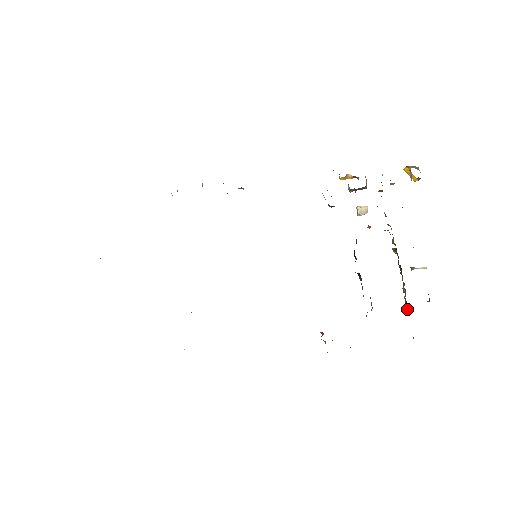
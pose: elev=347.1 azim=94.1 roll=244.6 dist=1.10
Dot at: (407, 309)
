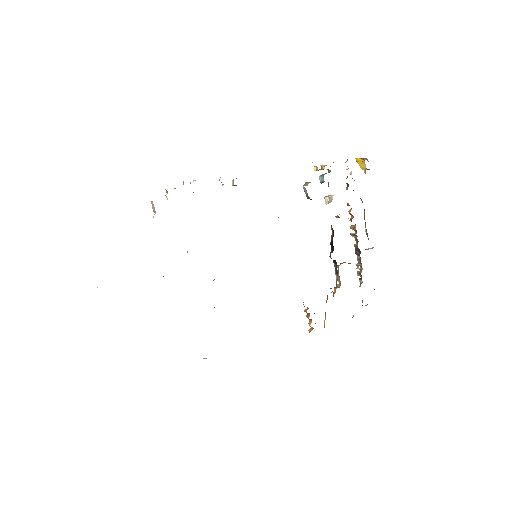
Dot at: (360, 281)
